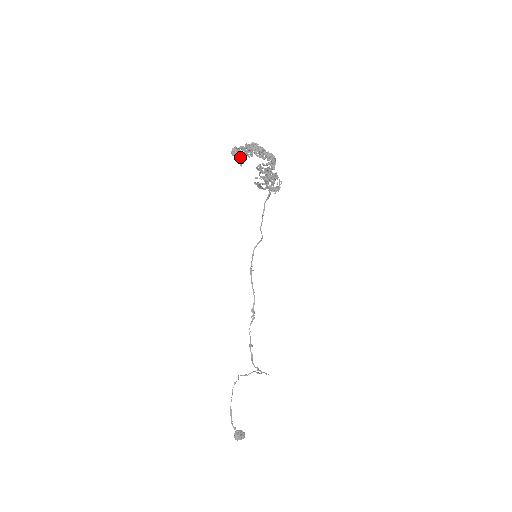
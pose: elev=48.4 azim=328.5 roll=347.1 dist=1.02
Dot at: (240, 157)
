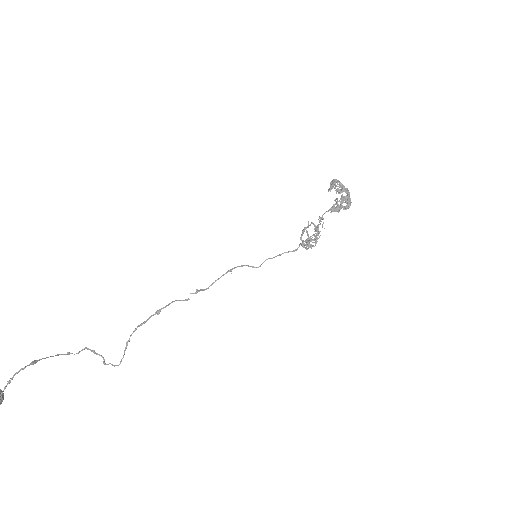
Dot at: (334, 187)
